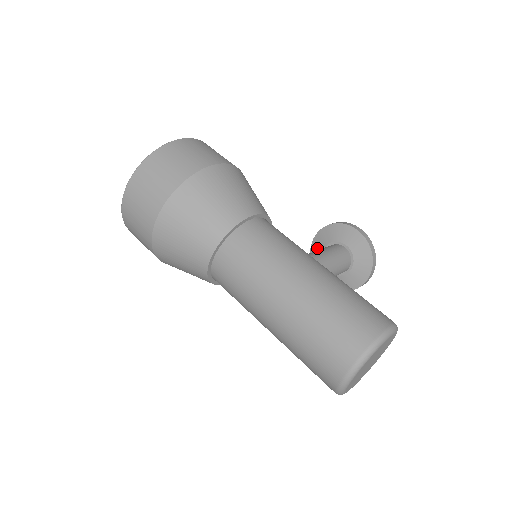
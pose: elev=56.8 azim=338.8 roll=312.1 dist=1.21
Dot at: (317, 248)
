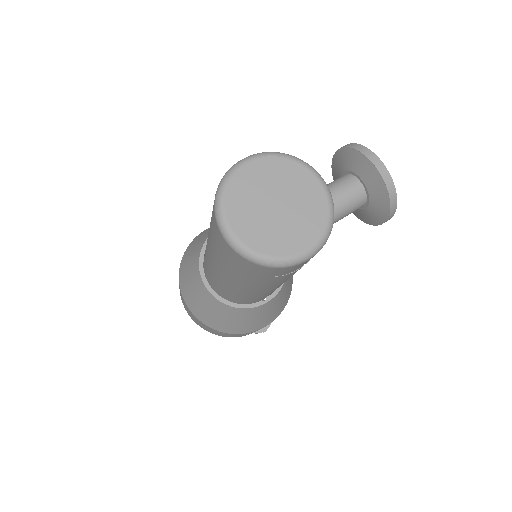
Dot at: occluded
